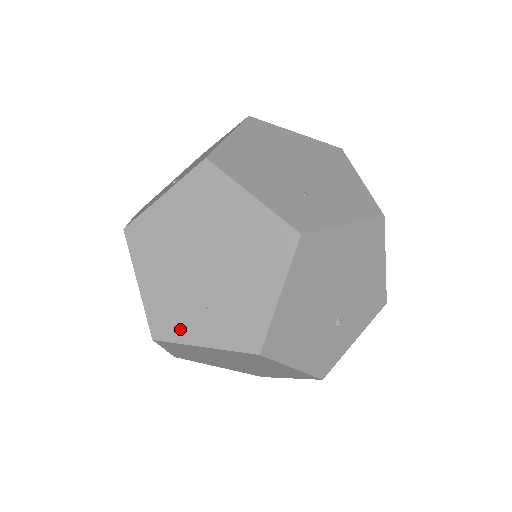
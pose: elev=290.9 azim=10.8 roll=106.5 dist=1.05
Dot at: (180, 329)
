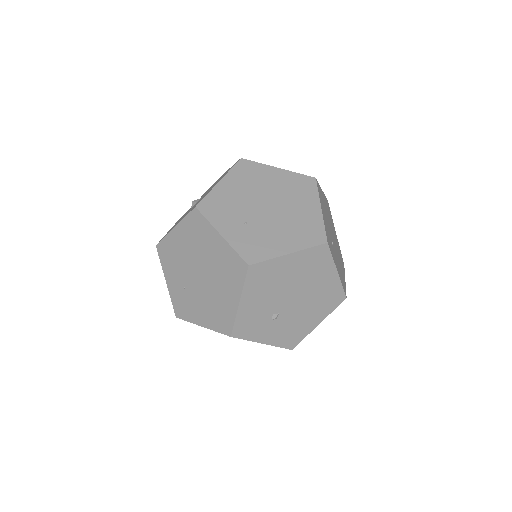
Dot at: (218, 217)
